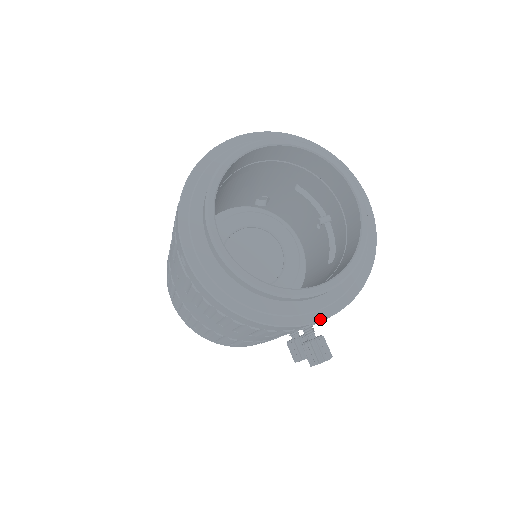
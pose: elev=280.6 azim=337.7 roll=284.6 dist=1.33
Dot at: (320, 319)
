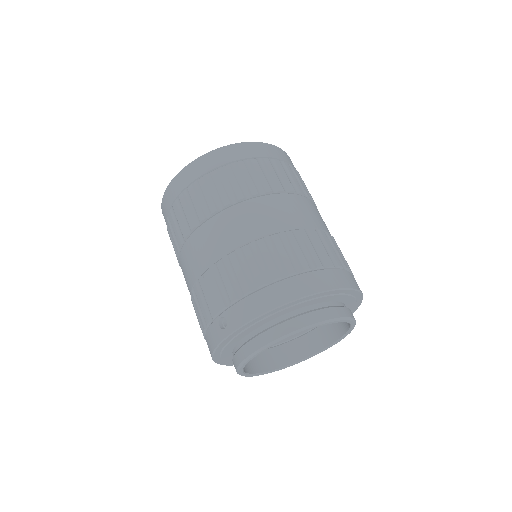
Dot at: occluded
